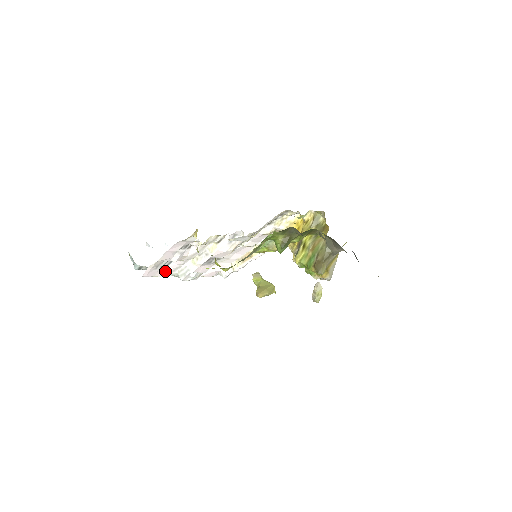
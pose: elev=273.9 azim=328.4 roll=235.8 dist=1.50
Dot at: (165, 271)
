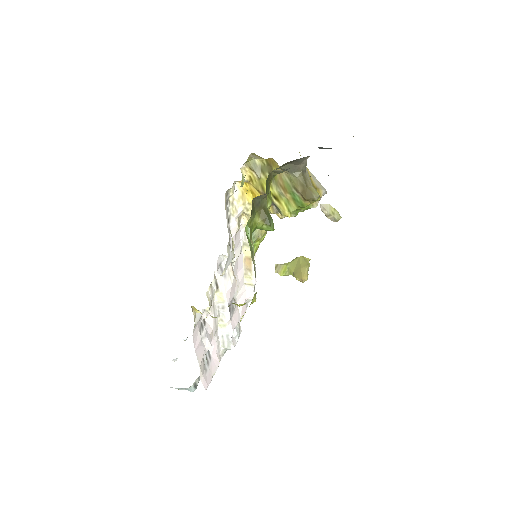
Dot at: (214, 361)
